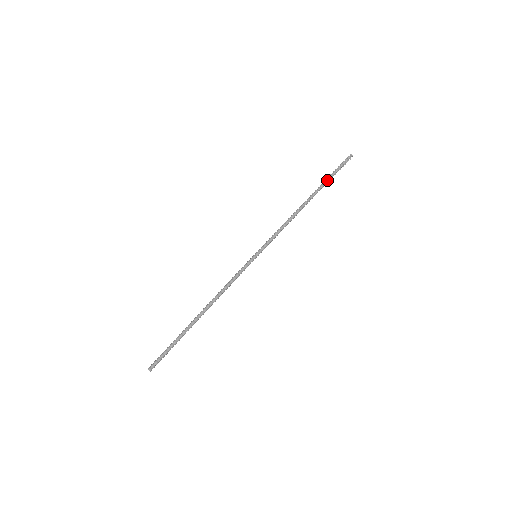
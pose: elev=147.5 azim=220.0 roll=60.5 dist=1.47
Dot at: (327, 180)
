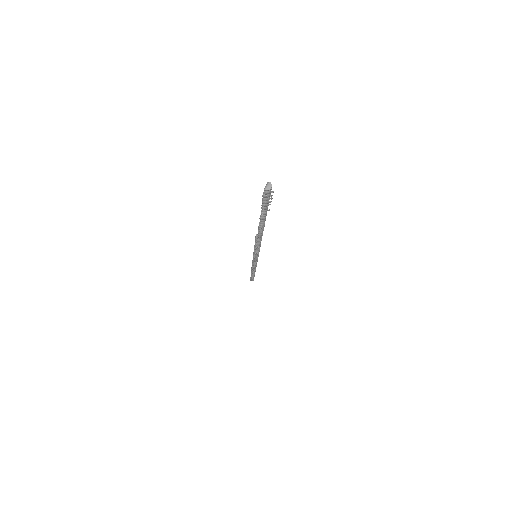
Dot at: (264, 219)
